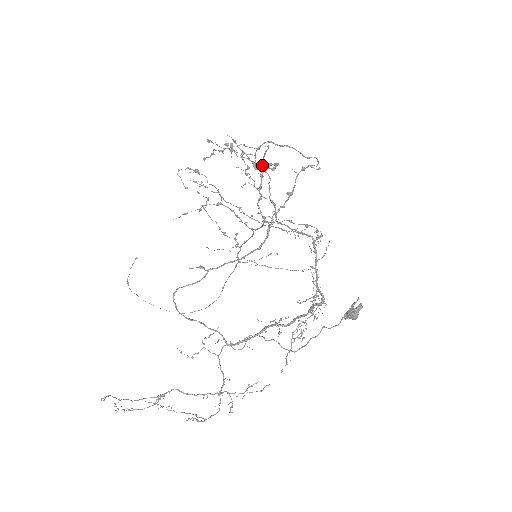
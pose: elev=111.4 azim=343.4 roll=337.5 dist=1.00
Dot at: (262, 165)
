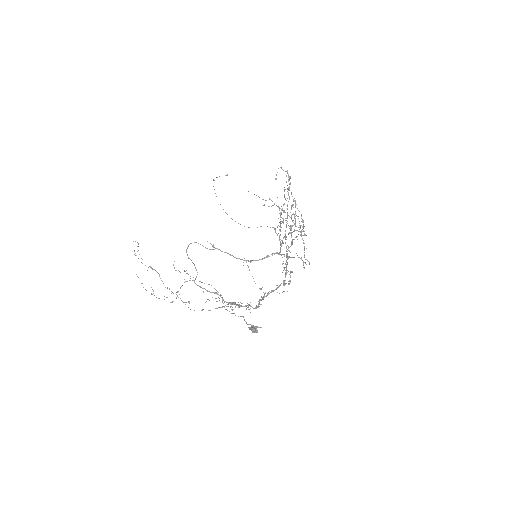
Dot at: occluded
